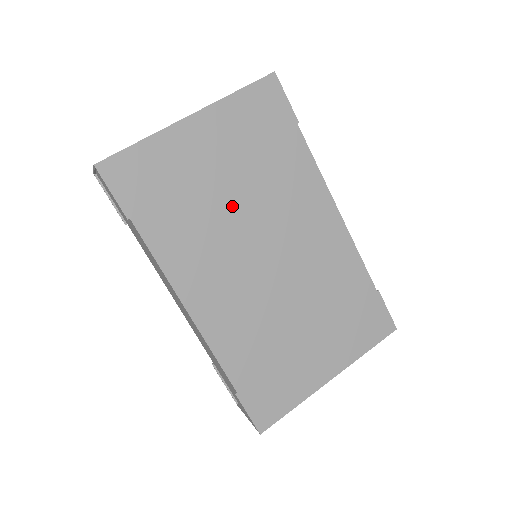
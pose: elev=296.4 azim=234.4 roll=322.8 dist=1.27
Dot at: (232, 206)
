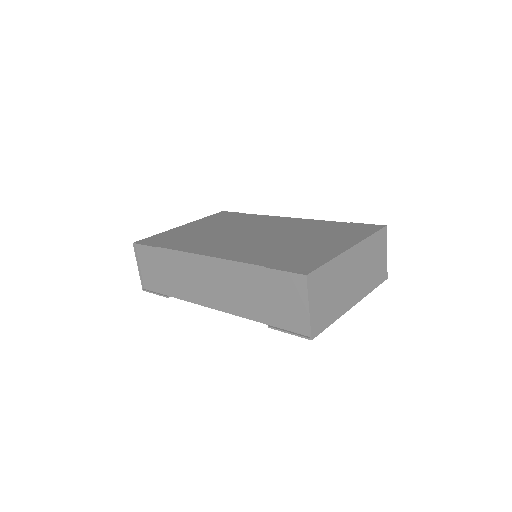
Dot at: (219, 232)
